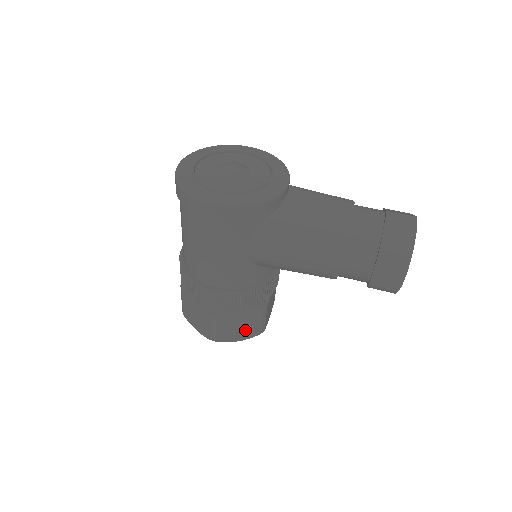
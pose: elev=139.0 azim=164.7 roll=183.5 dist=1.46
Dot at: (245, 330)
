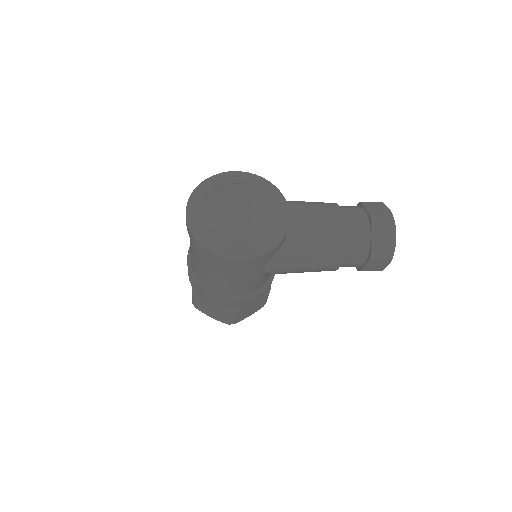
Dot at: (254, 309)
